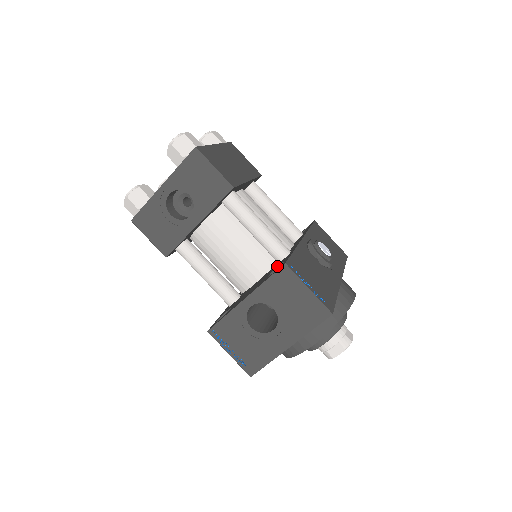
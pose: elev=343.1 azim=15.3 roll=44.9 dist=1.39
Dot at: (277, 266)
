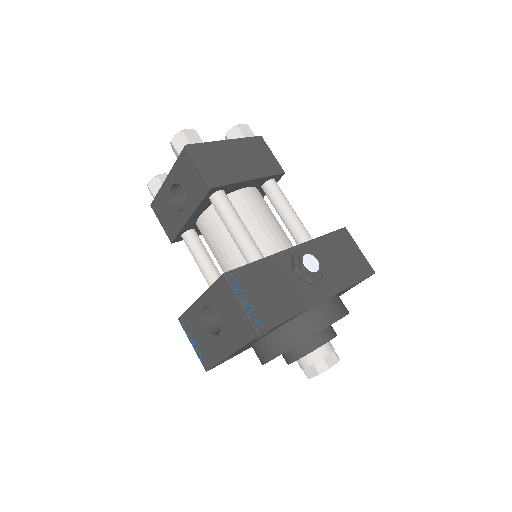
Dot at: occluded
